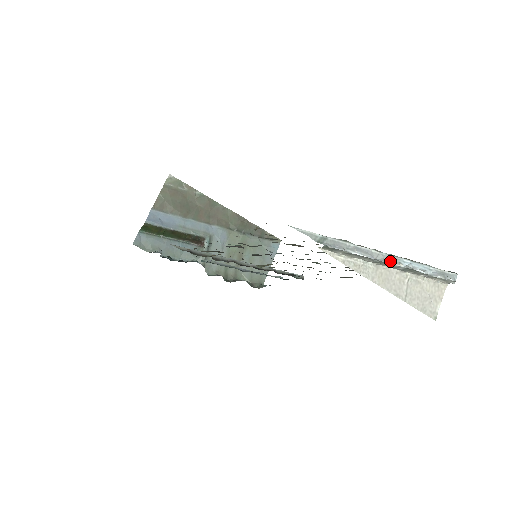
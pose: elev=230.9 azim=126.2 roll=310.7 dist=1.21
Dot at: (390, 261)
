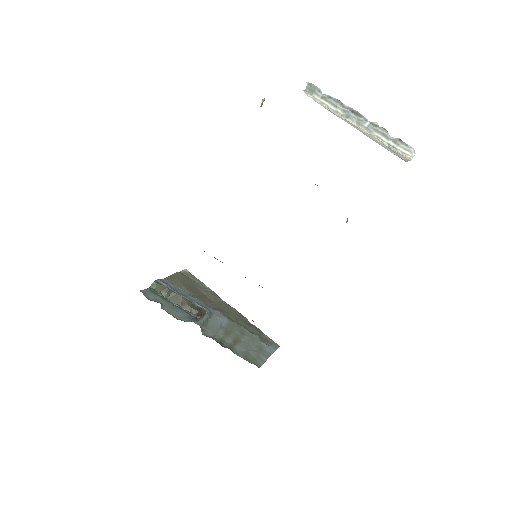
Dot at: (356, 112)
